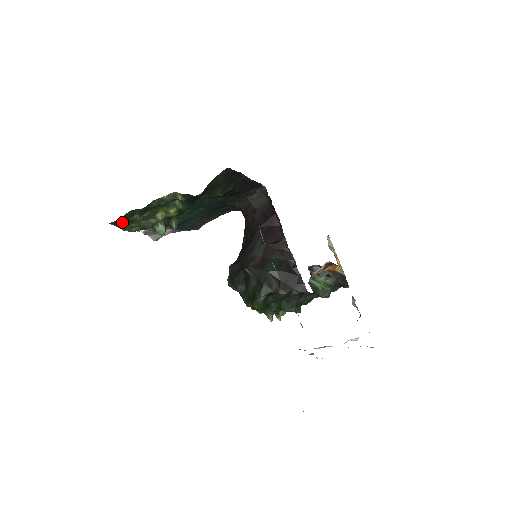
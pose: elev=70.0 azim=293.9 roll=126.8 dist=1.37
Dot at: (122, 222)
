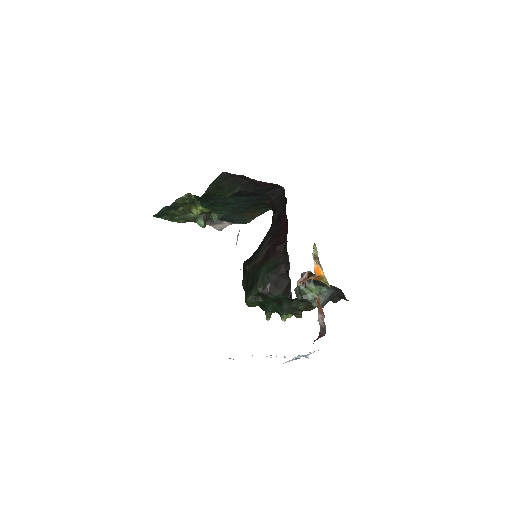
Dot at: (165, 215)
